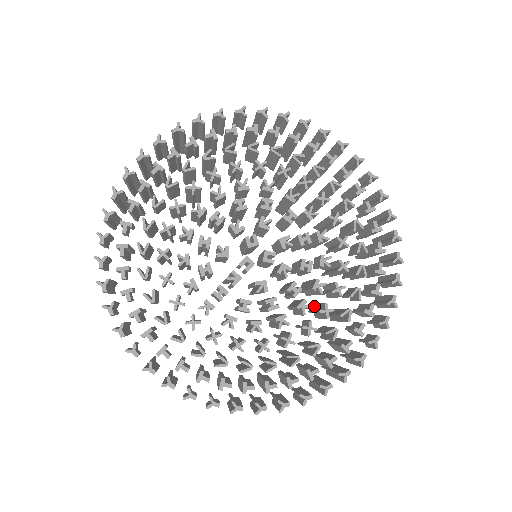
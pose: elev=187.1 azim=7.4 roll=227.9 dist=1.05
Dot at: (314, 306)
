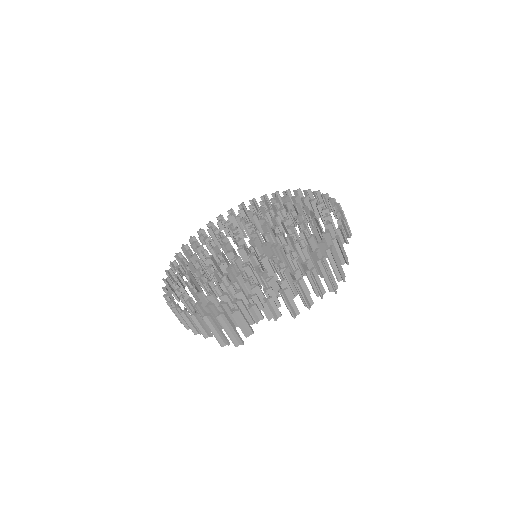
Dot at: occluded
